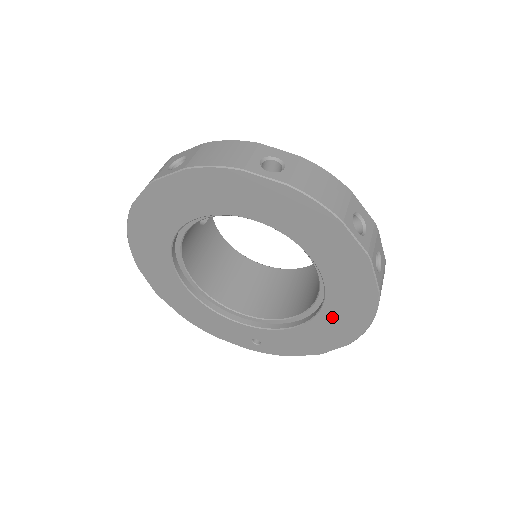
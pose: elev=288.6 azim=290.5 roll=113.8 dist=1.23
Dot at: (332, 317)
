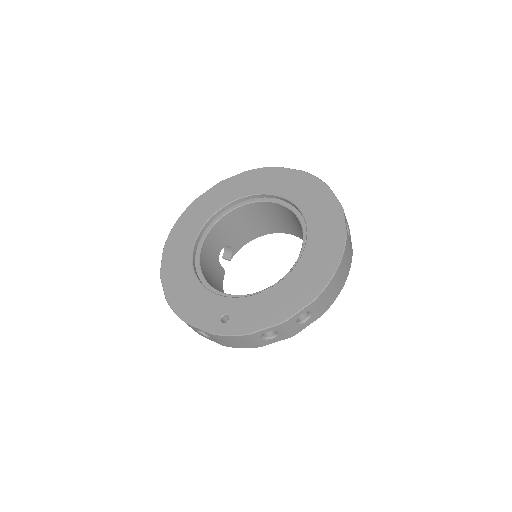
Dot at: (306, 268)
